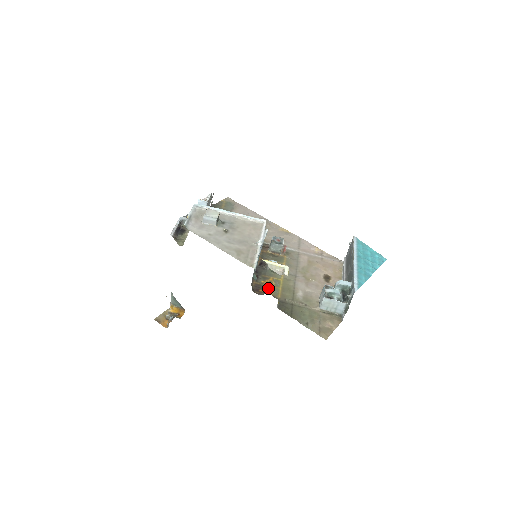
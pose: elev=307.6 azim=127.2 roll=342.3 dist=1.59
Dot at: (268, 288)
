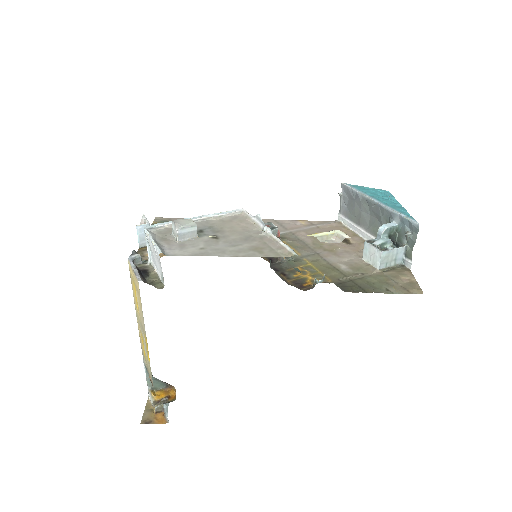
Dot at: (309, 279)
